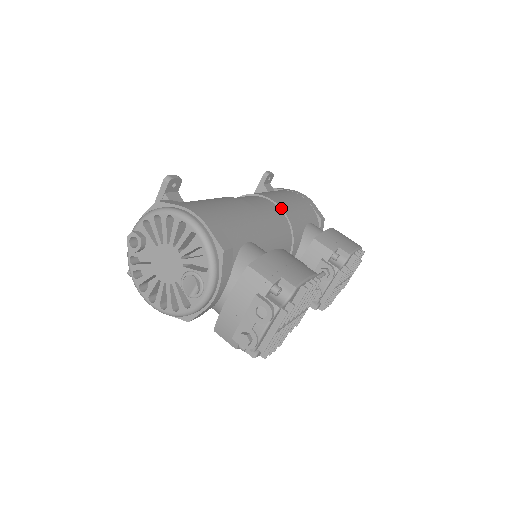
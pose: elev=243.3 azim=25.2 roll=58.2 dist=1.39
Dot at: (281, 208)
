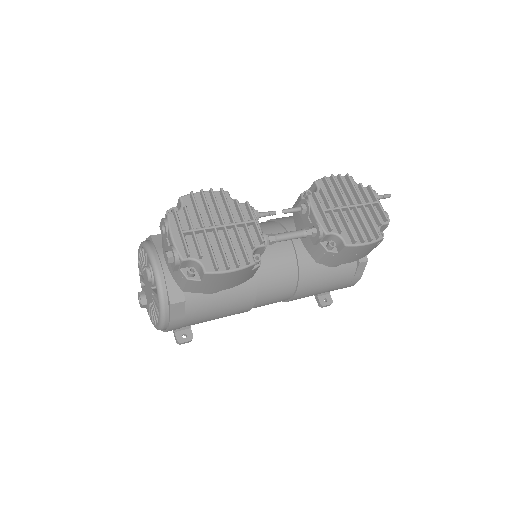
Dot at: (266, 221)
